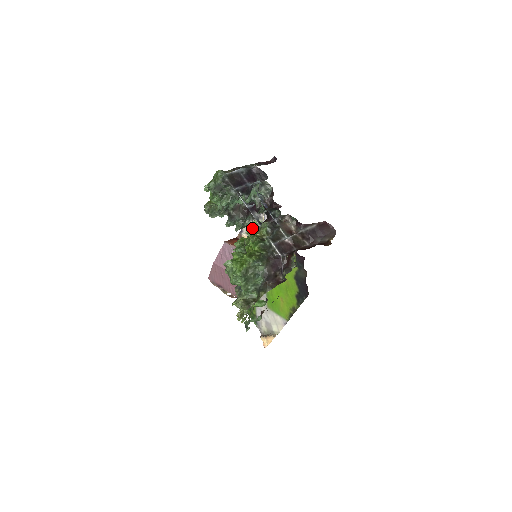
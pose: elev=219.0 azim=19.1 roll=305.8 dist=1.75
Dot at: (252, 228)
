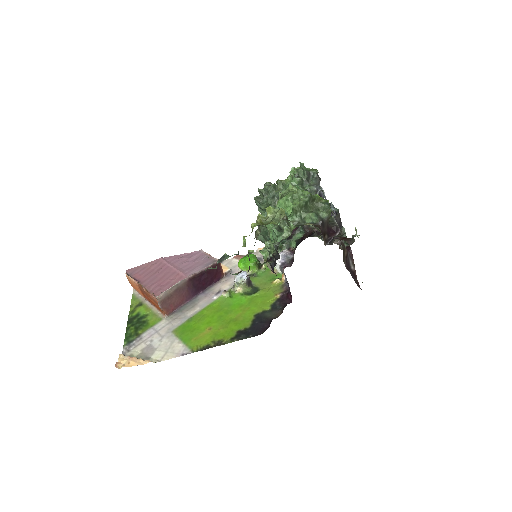
Dot at: occluded
